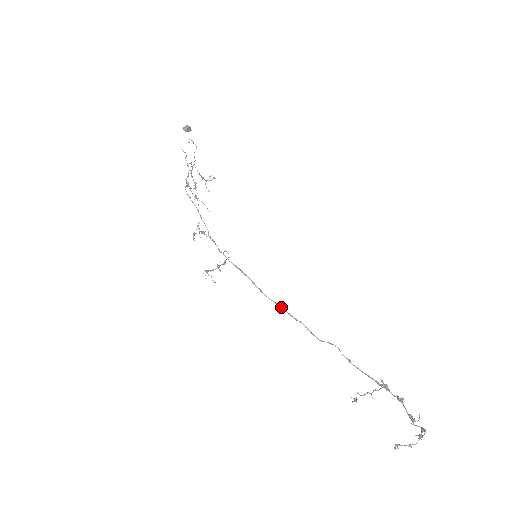
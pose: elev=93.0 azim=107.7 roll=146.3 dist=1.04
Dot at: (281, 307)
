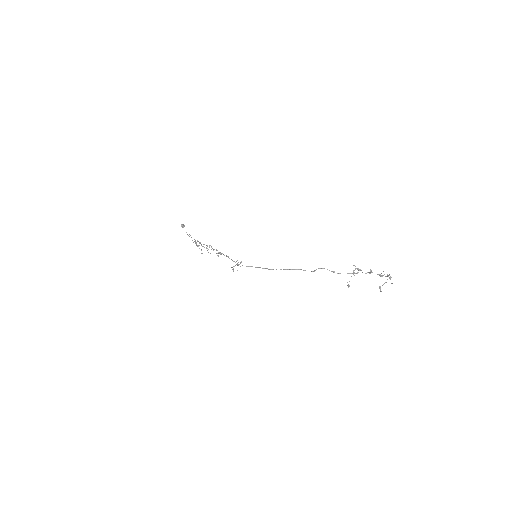
Dot at: (283, 269)
